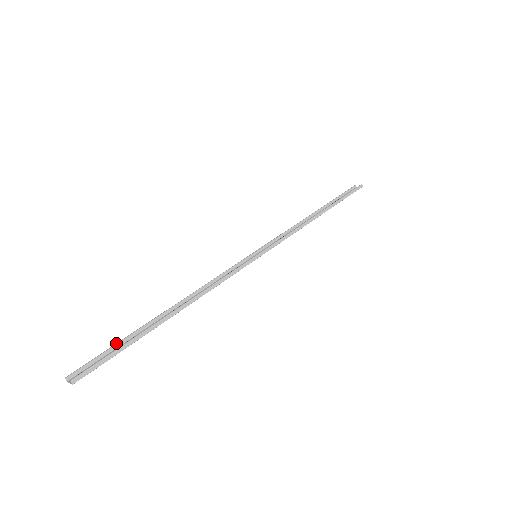
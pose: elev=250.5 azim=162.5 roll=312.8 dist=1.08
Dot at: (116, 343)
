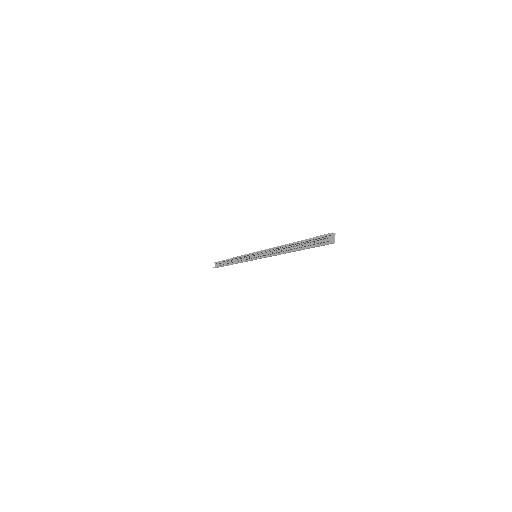
Dot at: occluded
